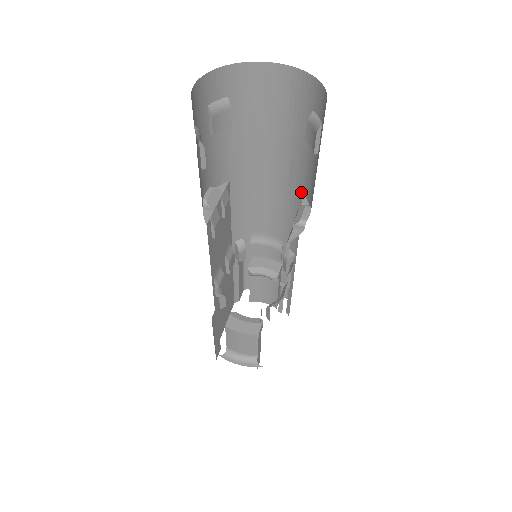
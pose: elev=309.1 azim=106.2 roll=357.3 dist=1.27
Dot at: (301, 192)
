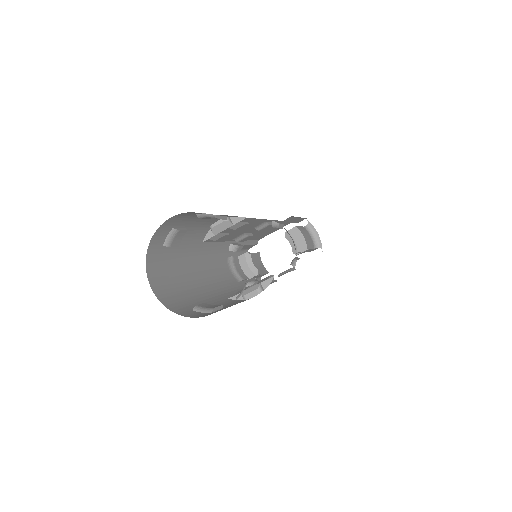
Dot at: occluded
